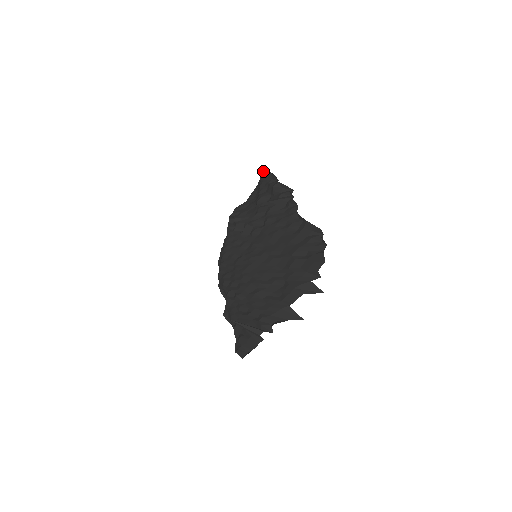
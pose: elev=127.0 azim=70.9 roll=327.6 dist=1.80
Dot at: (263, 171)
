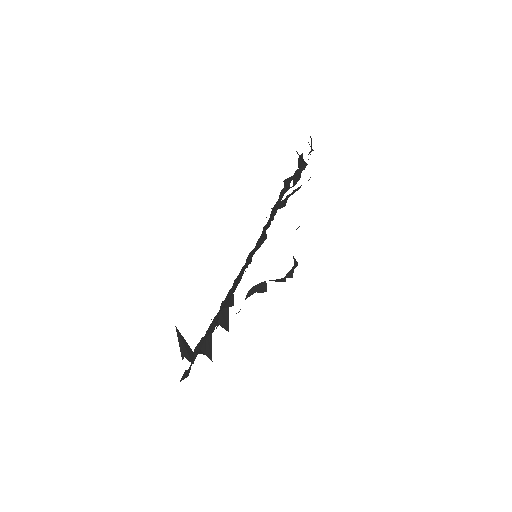
Dot at: occluded
